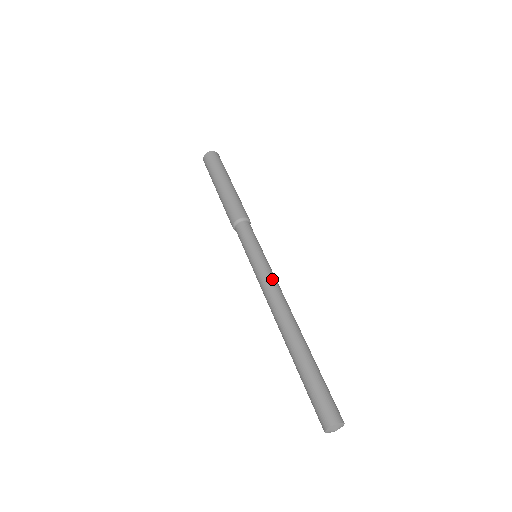
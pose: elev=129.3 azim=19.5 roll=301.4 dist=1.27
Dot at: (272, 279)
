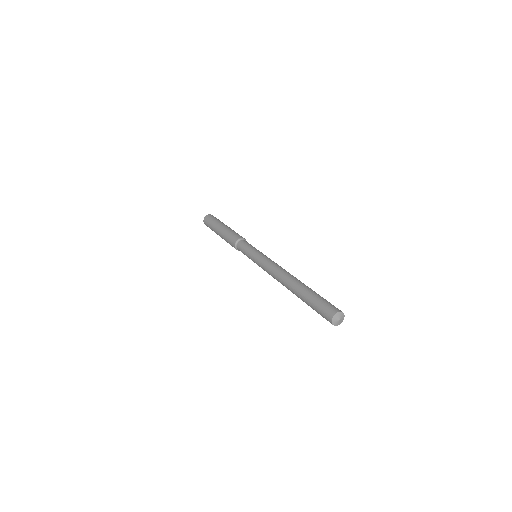
Dot at: occluded
